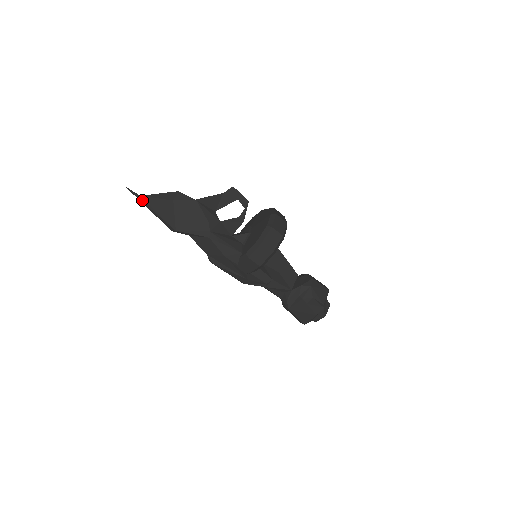
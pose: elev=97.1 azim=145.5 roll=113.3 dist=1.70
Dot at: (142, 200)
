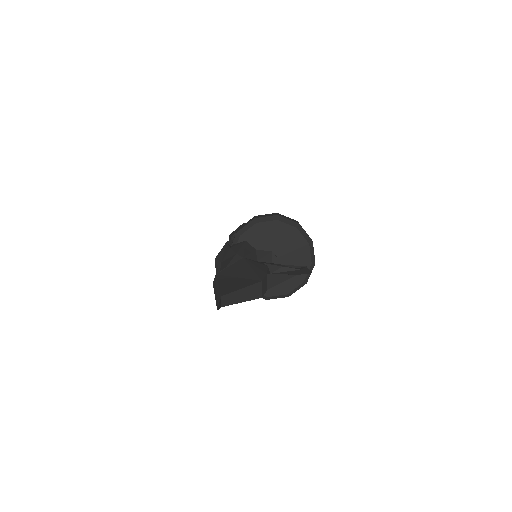
Dot at: occluded
